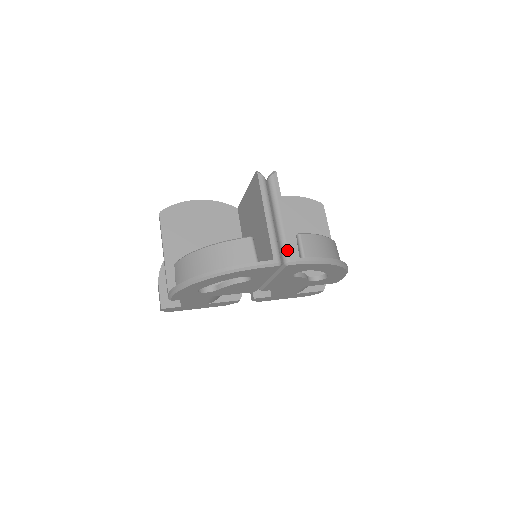
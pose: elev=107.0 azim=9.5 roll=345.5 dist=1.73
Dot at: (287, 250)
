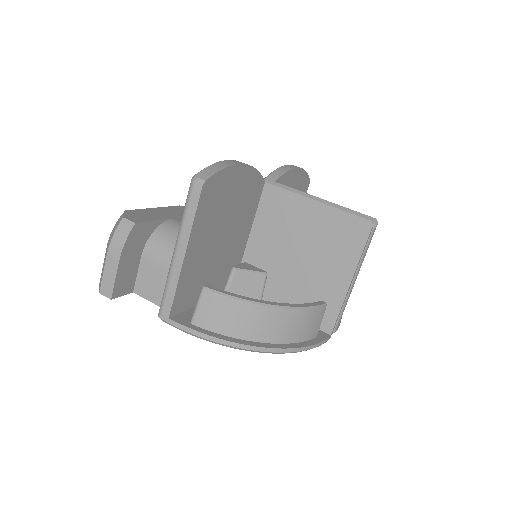
Dot at: (339, 320)
